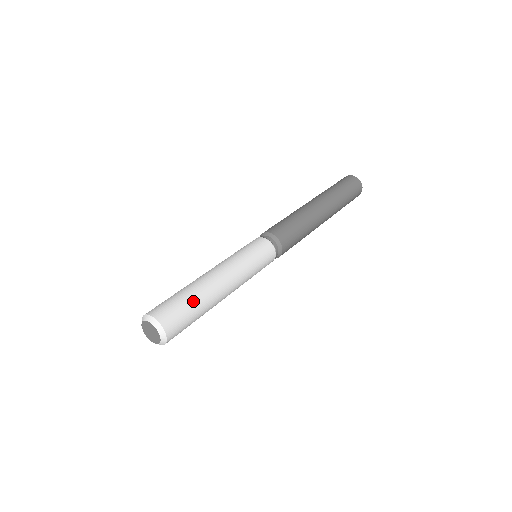
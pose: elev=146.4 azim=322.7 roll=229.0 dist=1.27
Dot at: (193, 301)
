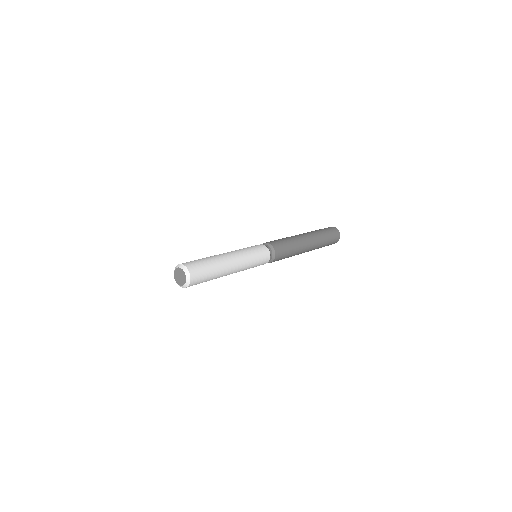
Dot at: (210, 263)
